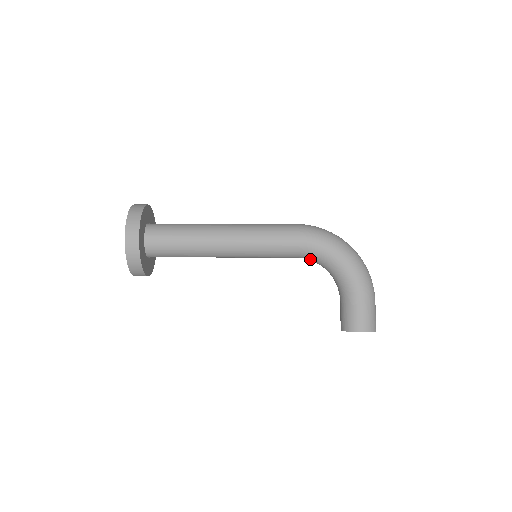
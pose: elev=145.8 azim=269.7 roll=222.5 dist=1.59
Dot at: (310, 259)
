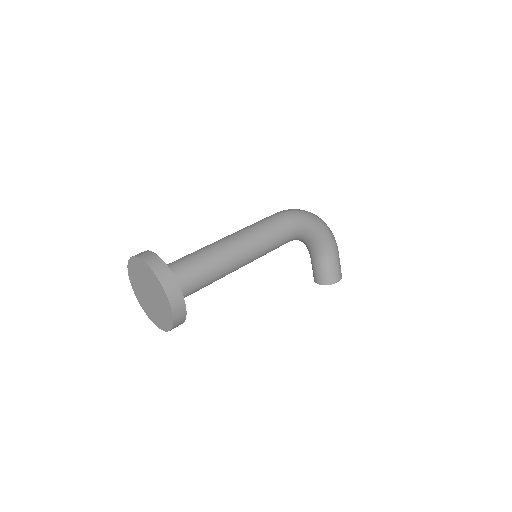
Dot at: occluded
